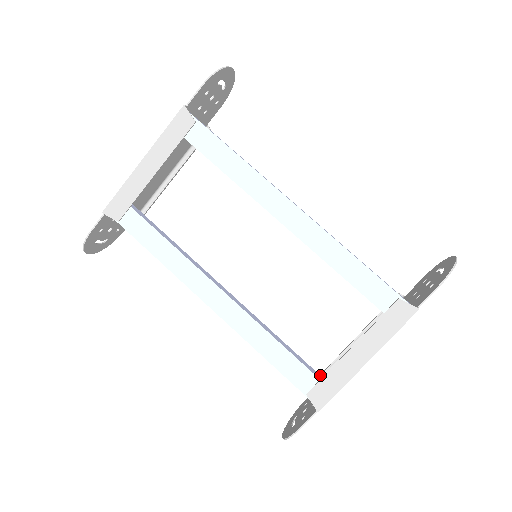
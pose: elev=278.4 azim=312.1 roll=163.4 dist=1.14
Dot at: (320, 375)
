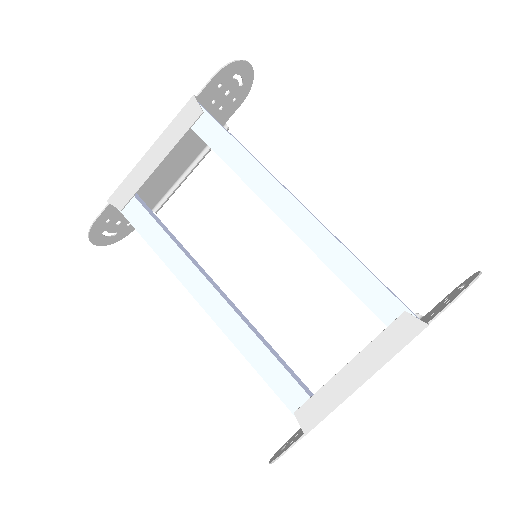
Dot at: occluded
